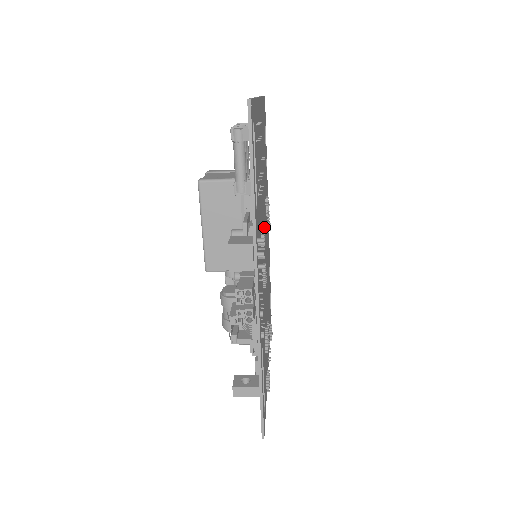
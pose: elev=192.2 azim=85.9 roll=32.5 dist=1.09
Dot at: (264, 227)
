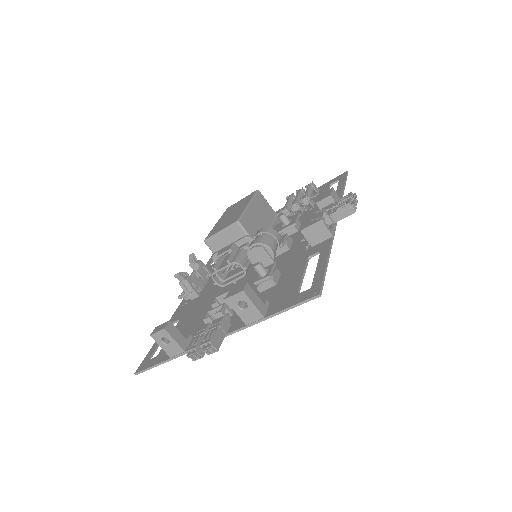
Dot at: occluded
